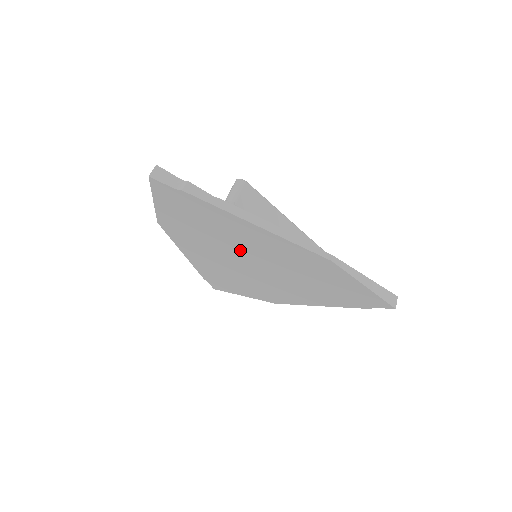
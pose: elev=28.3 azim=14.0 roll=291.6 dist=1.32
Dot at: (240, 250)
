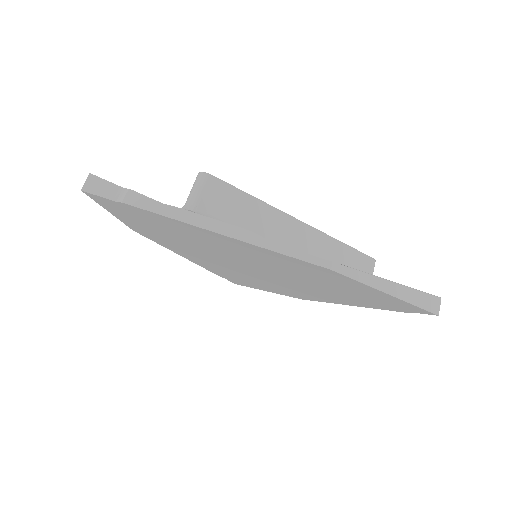
Dot at: (228, 255)
